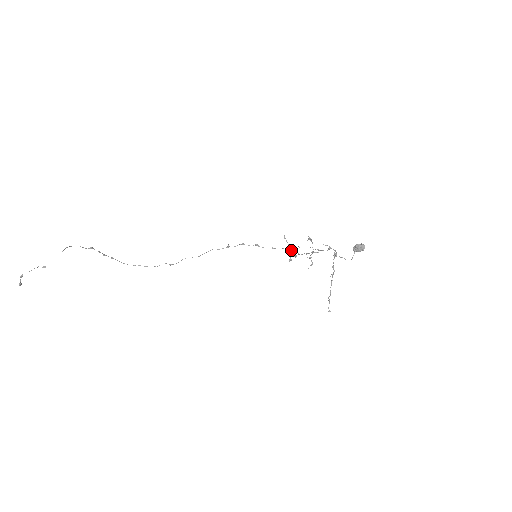
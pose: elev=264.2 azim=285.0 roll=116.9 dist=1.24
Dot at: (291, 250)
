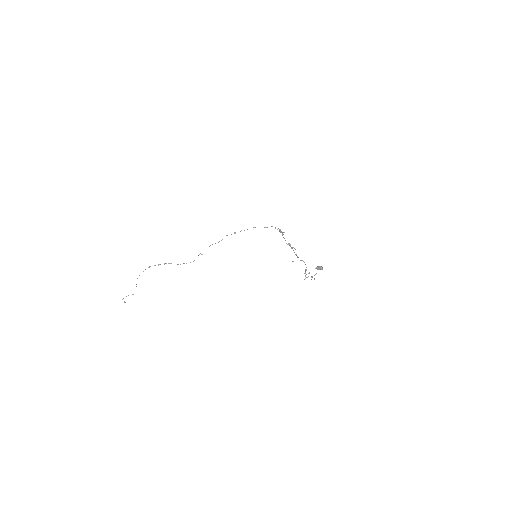
Dot at: (279, 229)
